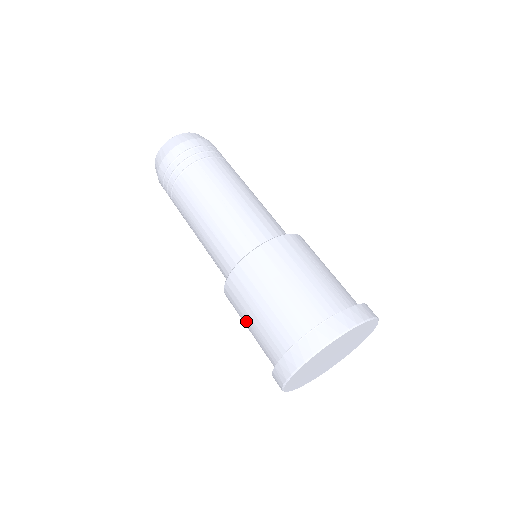
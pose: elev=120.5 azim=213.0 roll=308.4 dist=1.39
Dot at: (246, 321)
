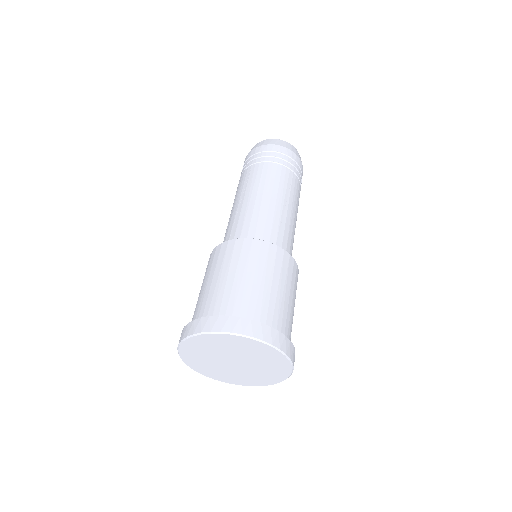
Dot at: (218, 273)
